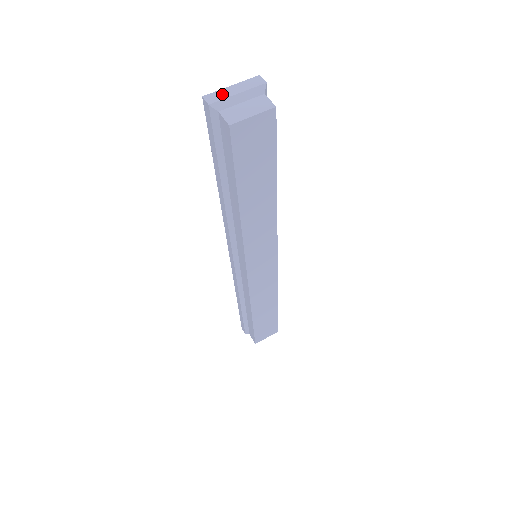
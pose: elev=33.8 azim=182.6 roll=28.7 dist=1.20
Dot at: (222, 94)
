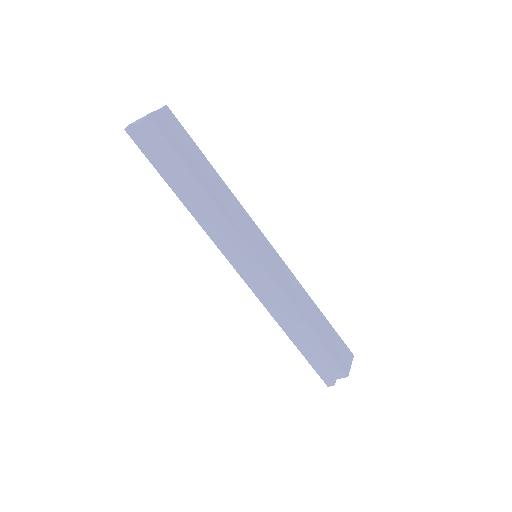
Dot at: occluded
